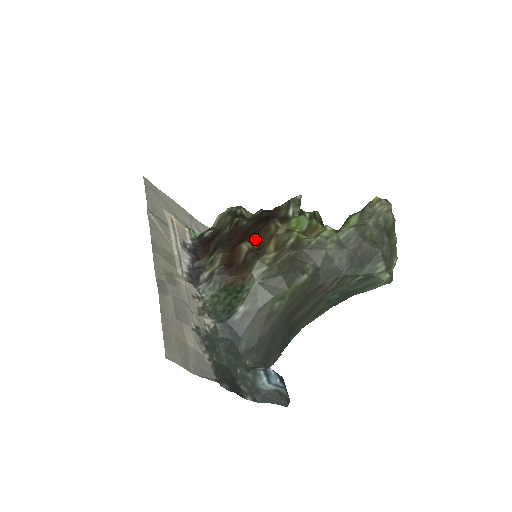
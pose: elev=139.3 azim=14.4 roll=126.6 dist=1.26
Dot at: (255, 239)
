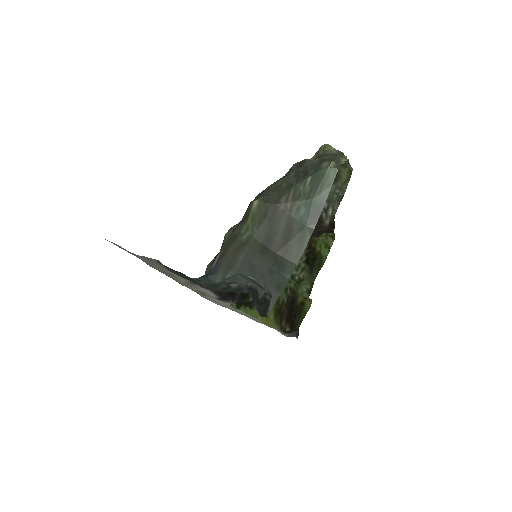
Dot at: occluded
